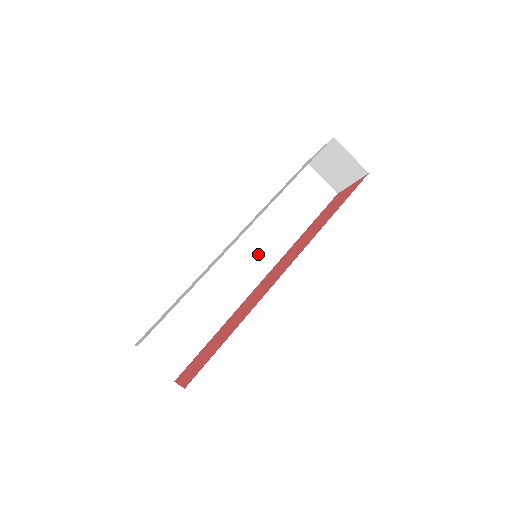
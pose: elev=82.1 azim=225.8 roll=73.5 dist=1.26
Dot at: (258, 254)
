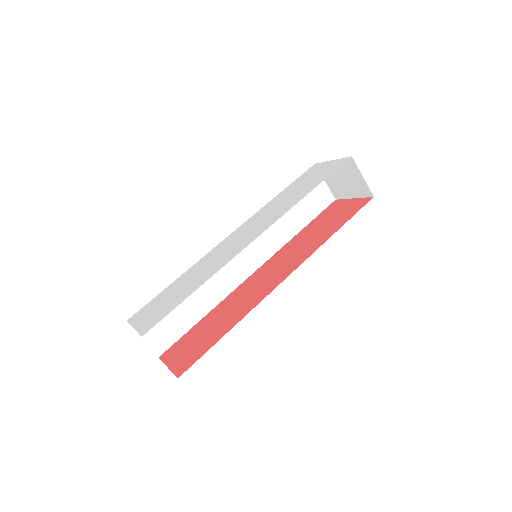
Dot at: (254, 248)
